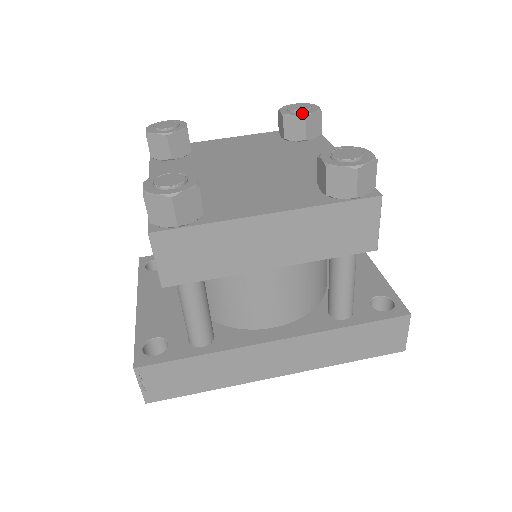
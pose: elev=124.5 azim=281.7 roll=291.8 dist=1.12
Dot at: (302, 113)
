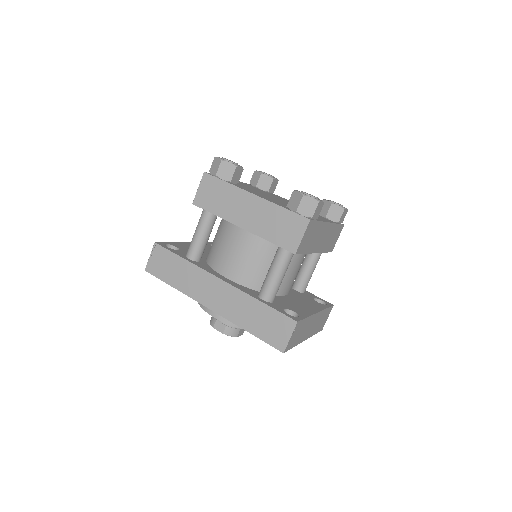
Dot at: (332, 202)
